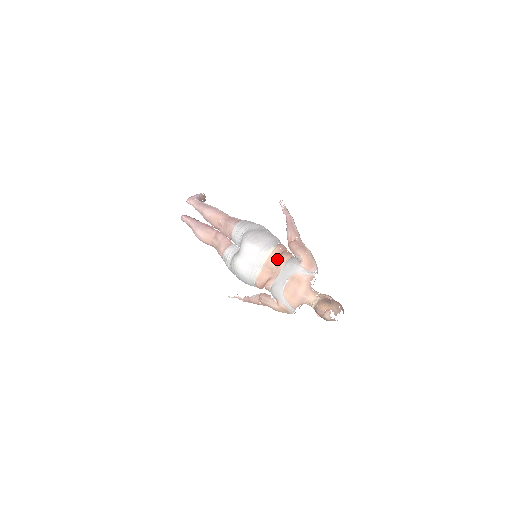
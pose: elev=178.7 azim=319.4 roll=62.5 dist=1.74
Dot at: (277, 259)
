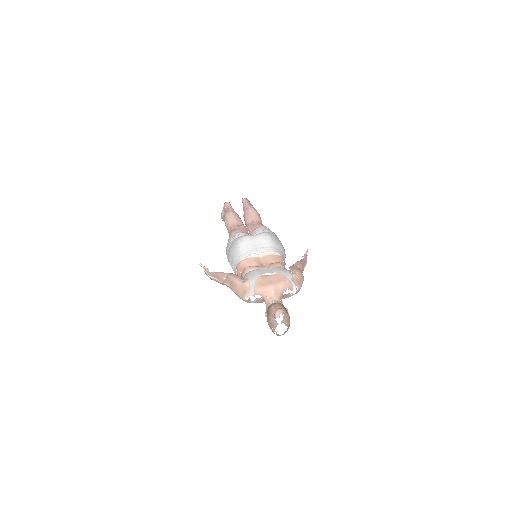
Dot at: (275, 262)
